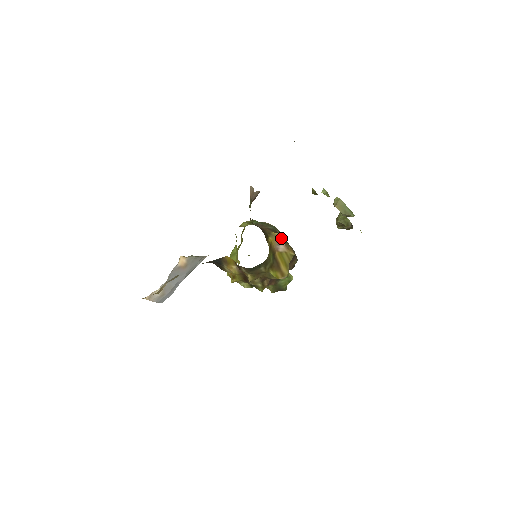
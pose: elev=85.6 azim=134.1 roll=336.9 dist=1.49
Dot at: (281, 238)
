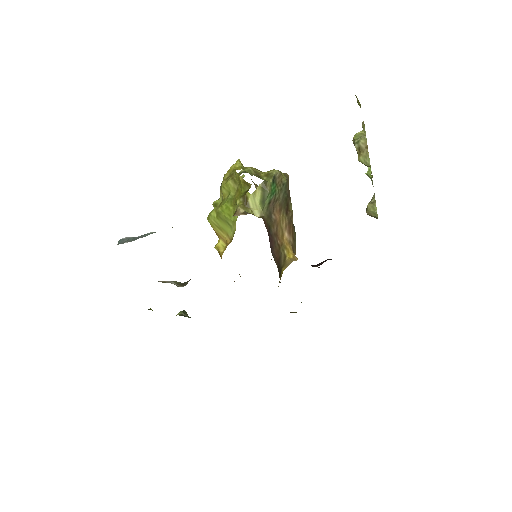
Dot at: (293, 259)
